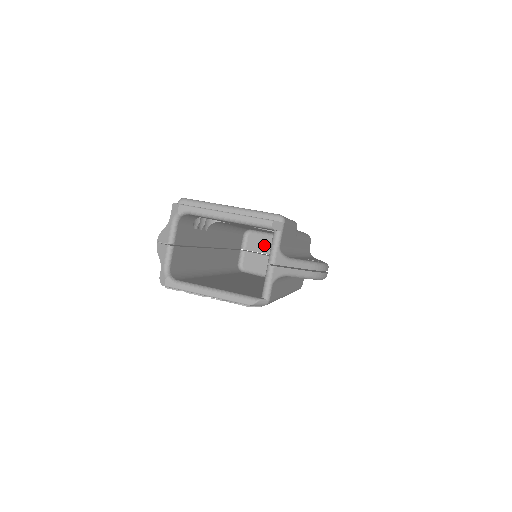
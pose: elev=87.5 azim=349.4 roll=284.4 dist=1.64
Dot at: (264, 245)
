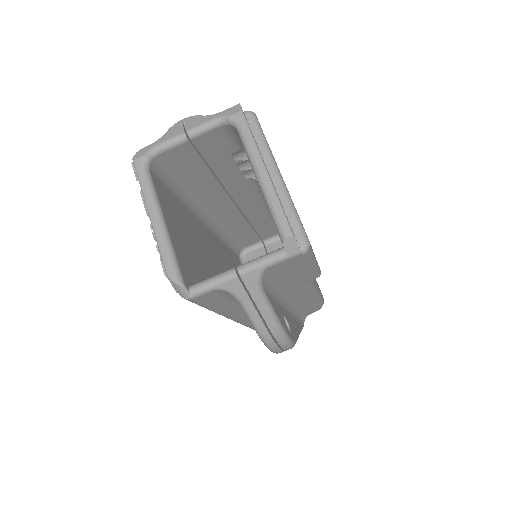
Dot at: occluded
